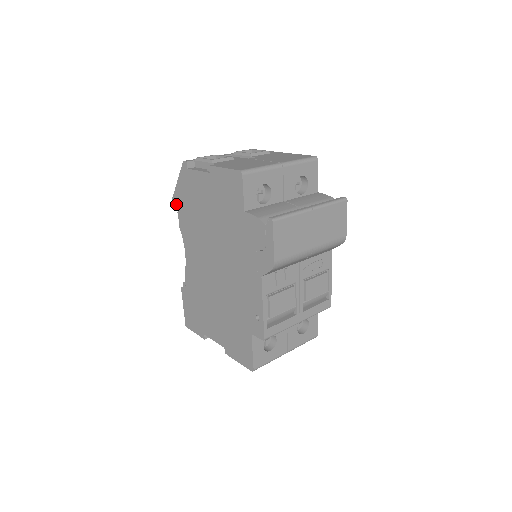
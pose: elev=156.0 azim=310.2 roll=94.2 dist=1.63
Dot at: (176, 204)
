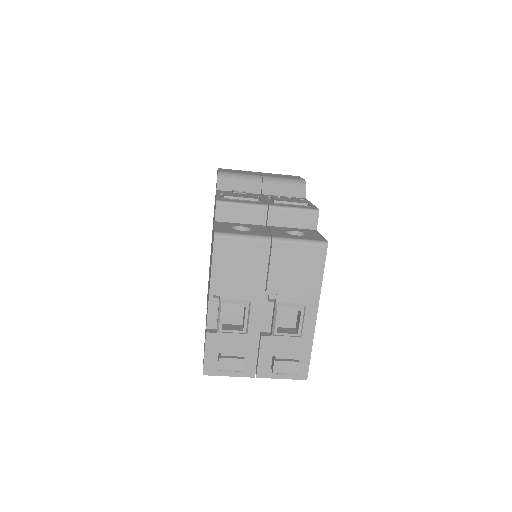
Dot at: occluded
